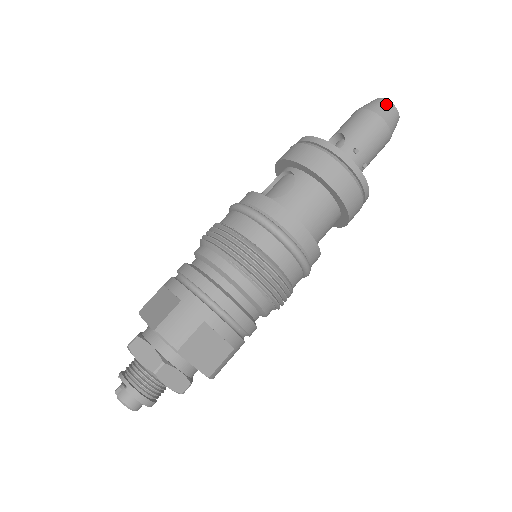
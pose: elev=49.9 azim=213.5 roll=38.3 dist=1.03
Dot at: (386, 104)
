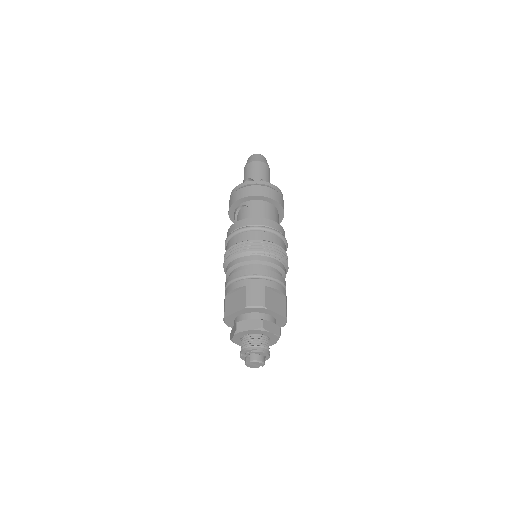
Dot at: (257, 156)
